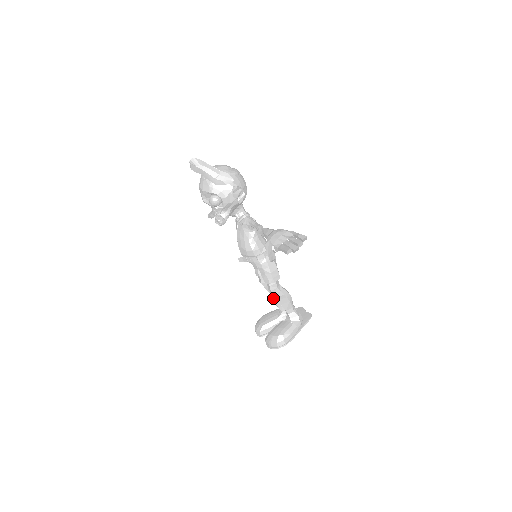
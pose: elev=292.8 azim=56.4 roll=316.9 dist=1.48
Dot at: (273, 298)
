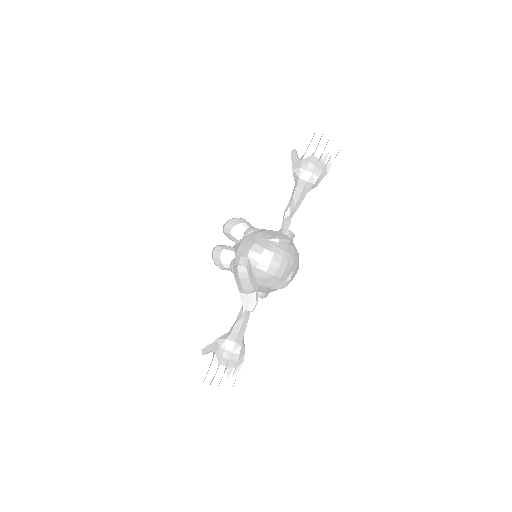
Dot at: occluded
